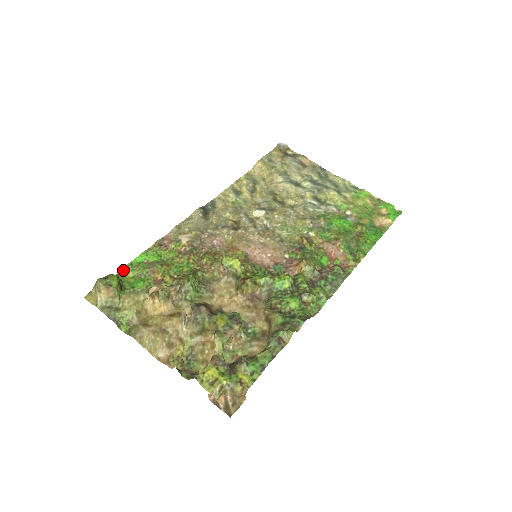
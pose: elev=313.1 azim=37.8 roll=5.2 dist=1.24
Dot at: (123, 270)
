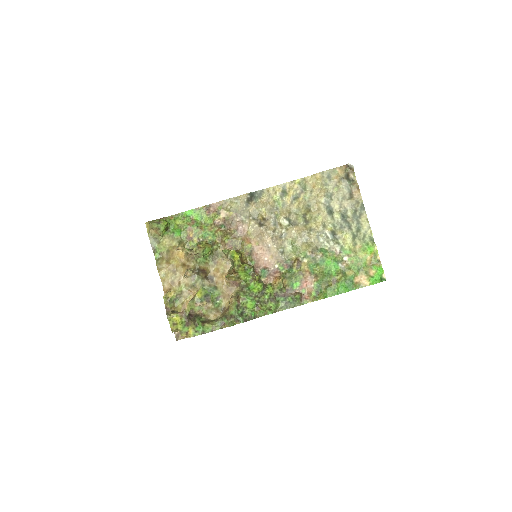
Dot at: (176, 215)
